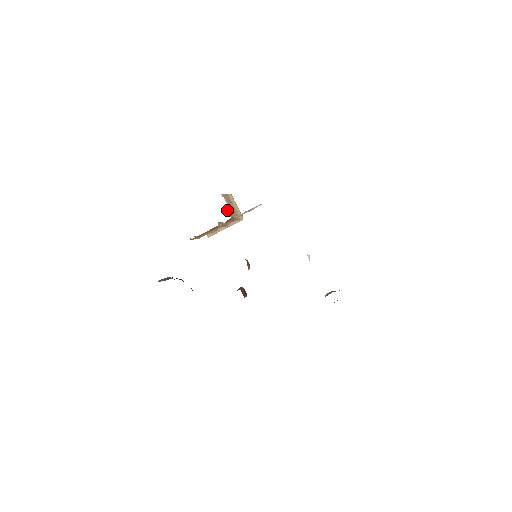
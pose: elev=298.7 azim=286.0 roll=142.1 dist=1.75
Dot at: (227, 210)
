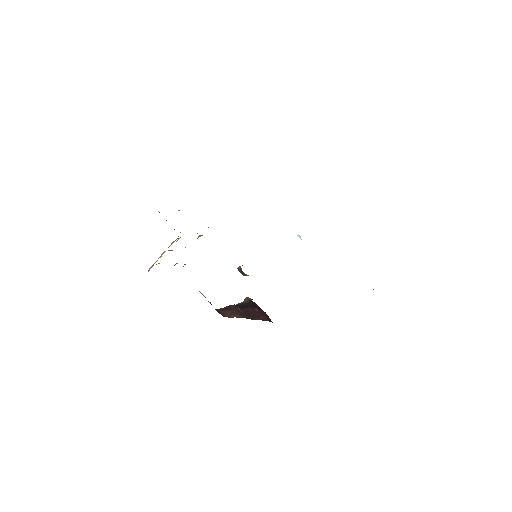
Dot at: occluded
